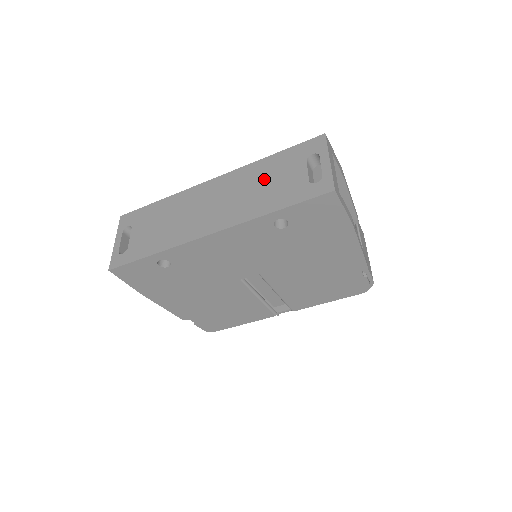
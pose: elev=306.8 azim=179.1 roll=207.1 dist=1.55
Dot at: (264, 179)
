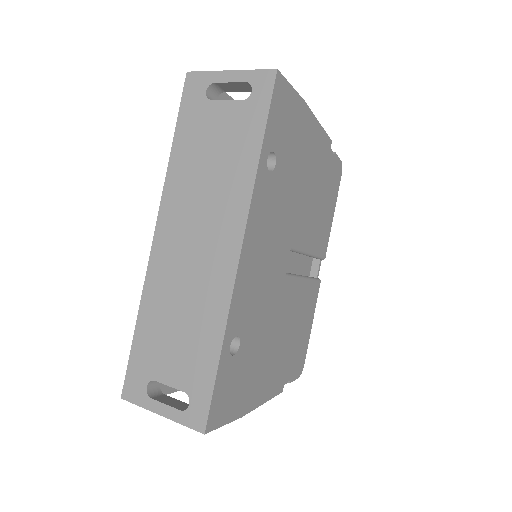
Dot at: (202, 160)
